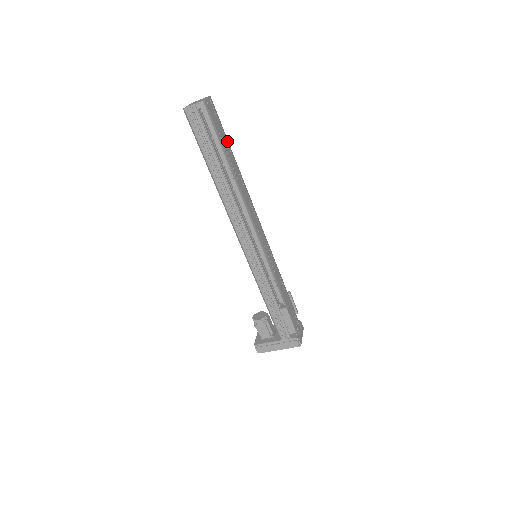
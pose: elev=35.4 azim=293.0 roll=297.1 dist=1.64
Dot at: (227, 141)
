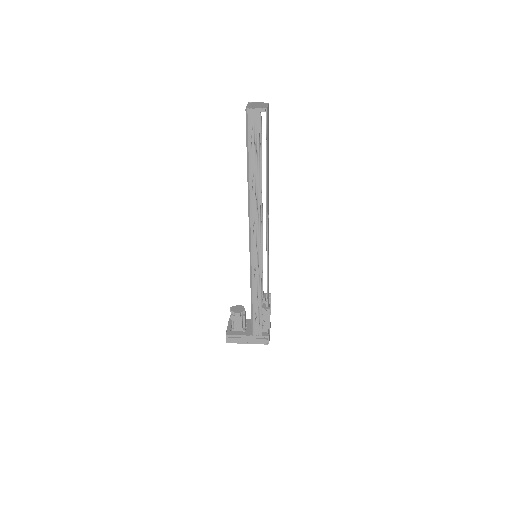
Dot at: occluded
